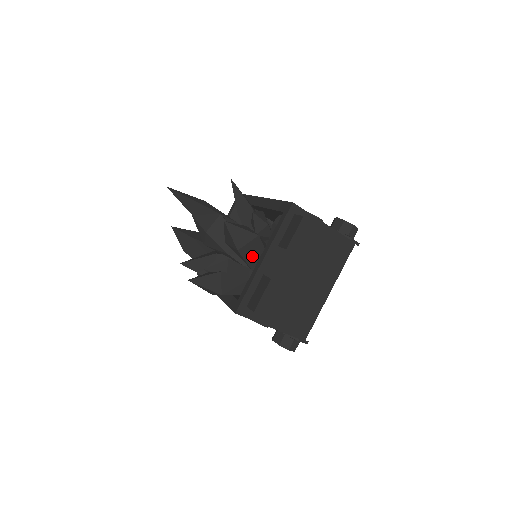
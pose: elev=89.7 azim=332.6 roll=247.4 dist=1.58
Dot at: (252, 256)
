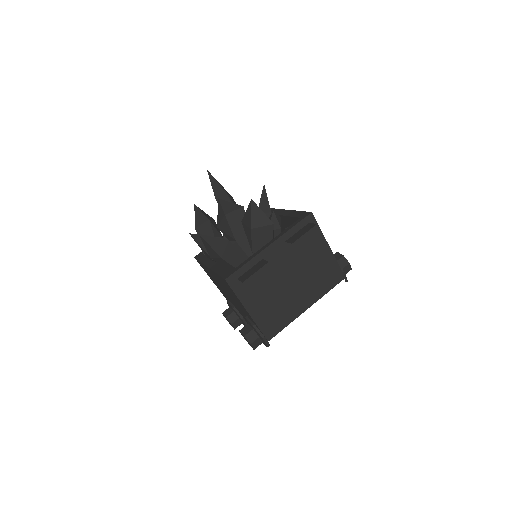
Dot at: (259, 241)
